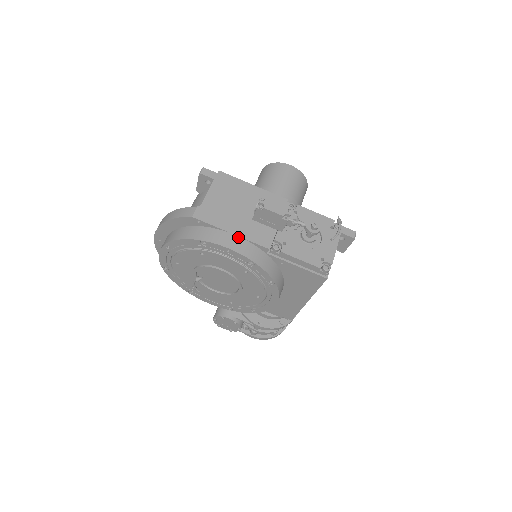
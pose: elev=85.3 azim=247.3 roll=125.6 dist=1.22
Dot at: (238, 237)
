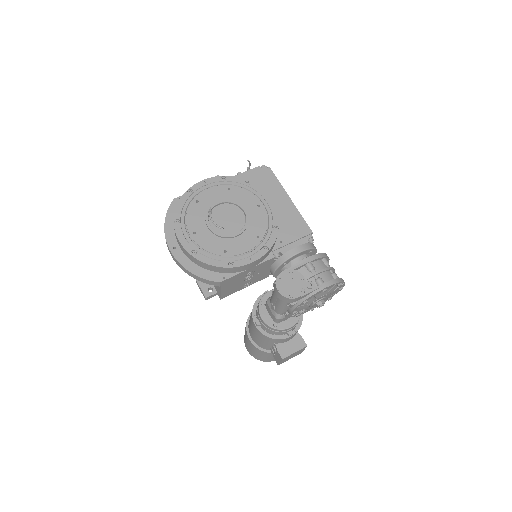
Dot at: occluded
